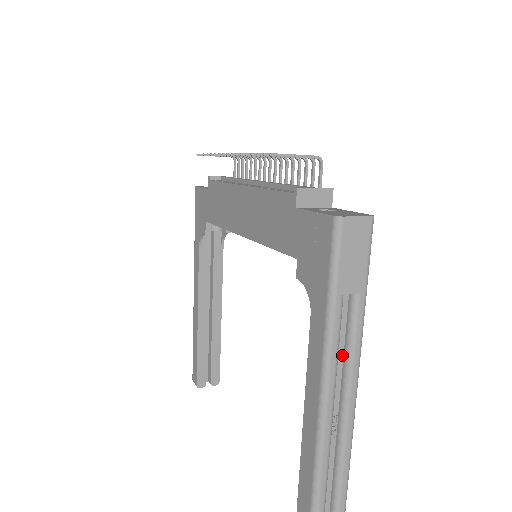
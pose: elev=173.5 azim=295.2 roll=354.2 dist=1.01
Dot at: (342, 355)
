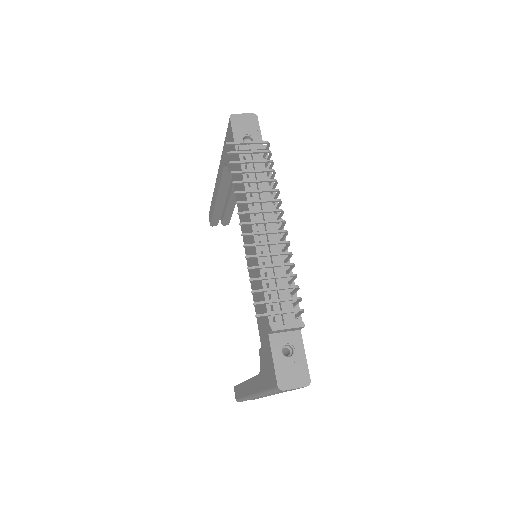
Dot at: occluded
